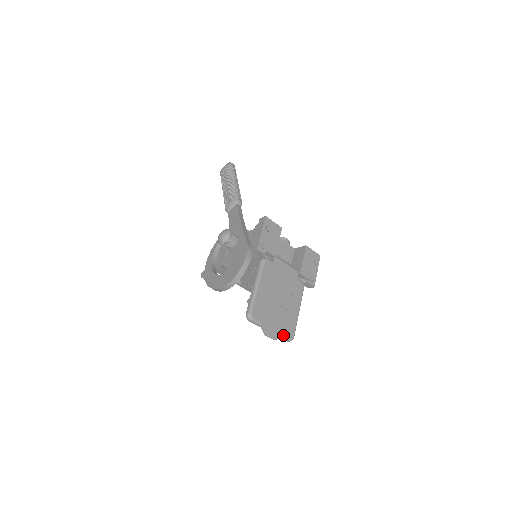
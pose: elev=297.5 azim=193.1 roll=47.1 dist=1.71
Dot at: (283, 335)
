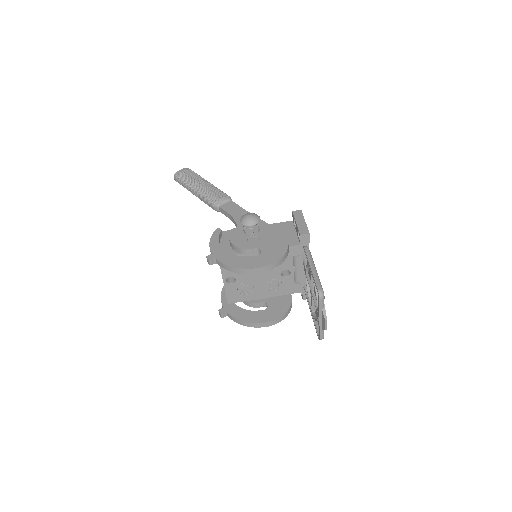
Dot at: occluded
